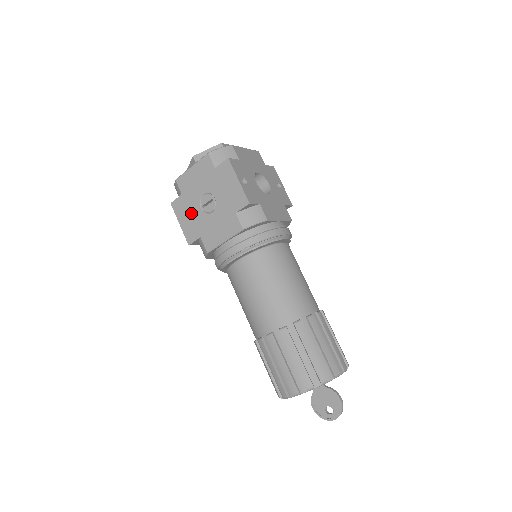
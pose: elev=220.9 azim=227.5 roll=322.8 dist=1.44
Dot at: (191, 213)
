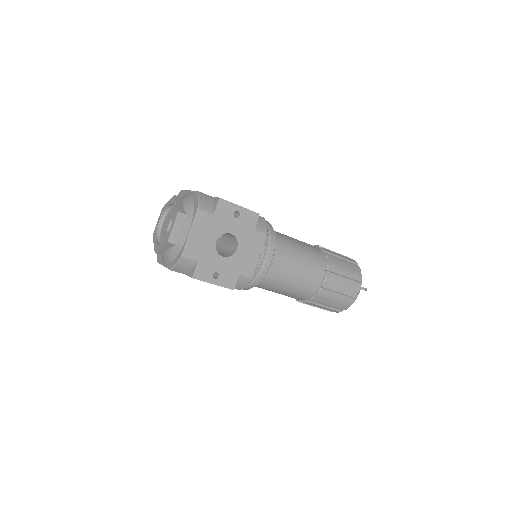
Dot at: occluded
